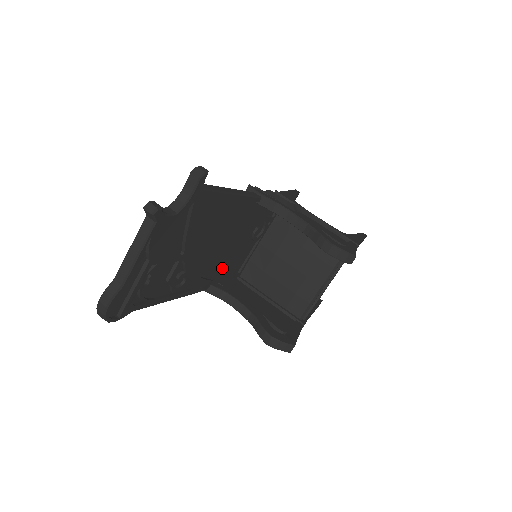
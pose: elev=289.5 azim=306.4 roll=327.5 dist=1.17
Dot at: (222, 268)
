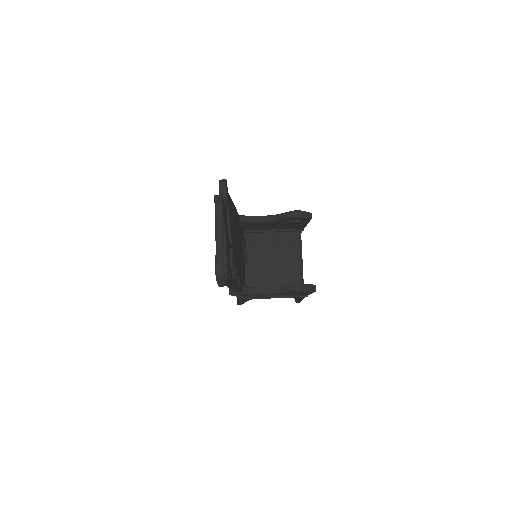
Dot at: (241, 277)
